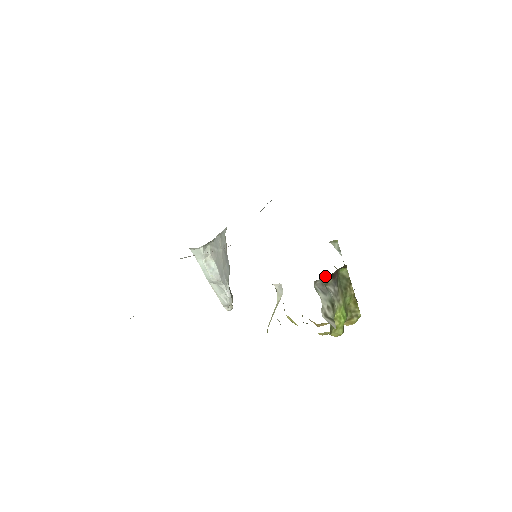
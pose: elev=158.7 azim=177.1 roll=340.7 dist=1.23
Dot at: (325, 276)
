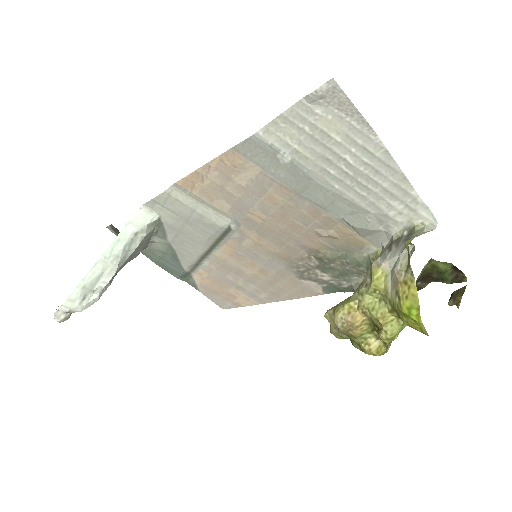
Dot at: (423, 270)
